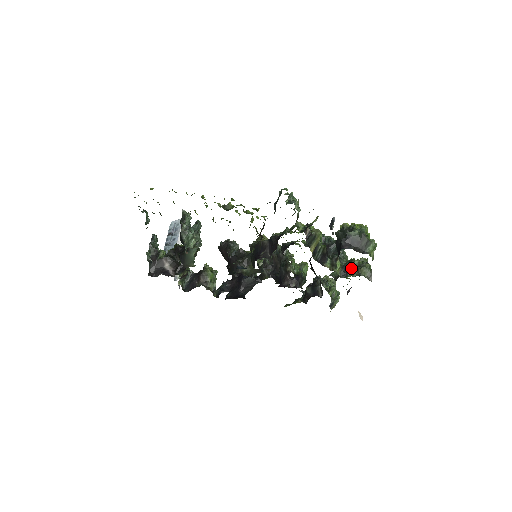
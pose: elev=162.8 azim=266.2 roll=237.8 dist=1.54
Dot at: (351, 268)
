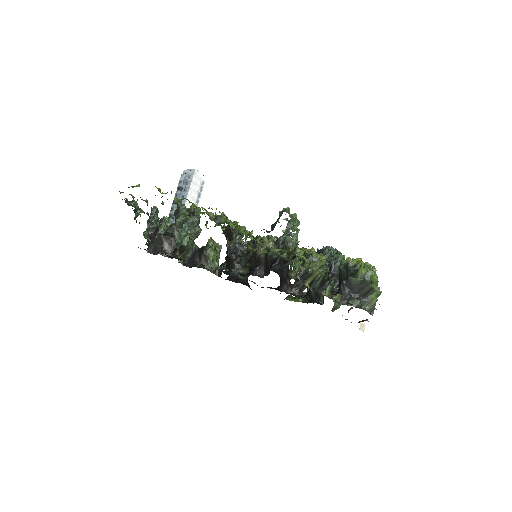
Dot at: occluded
